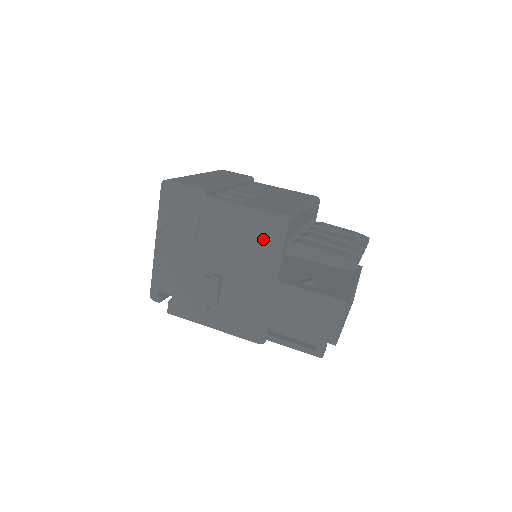
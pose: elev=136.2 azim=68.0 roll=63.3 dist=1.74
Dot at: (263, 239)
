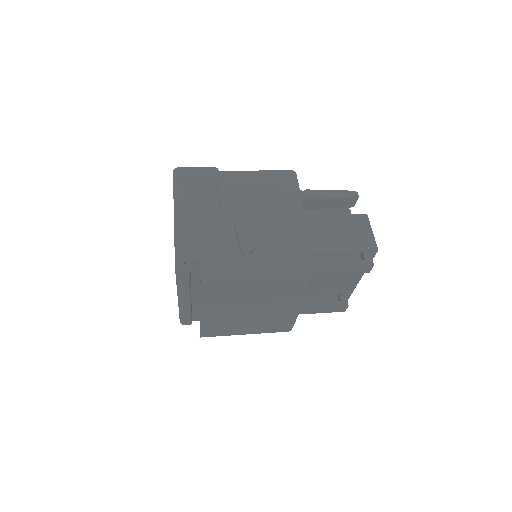
Dot at: (280, 189)
